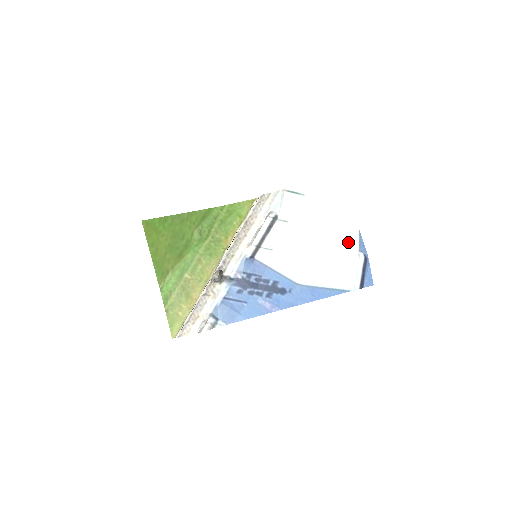
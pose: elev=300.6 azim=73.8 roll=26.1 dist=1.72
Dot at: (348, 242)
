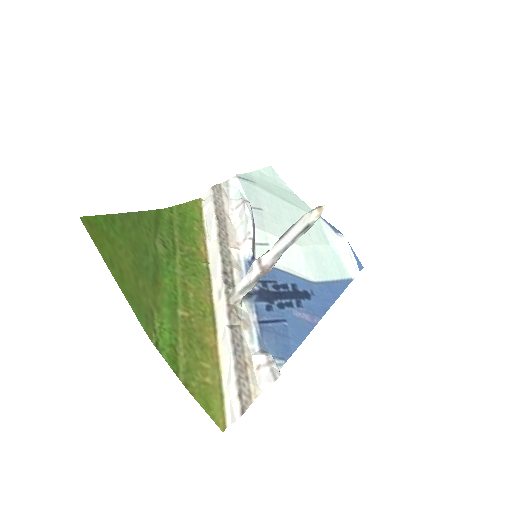
Dot at: (320, 226)
